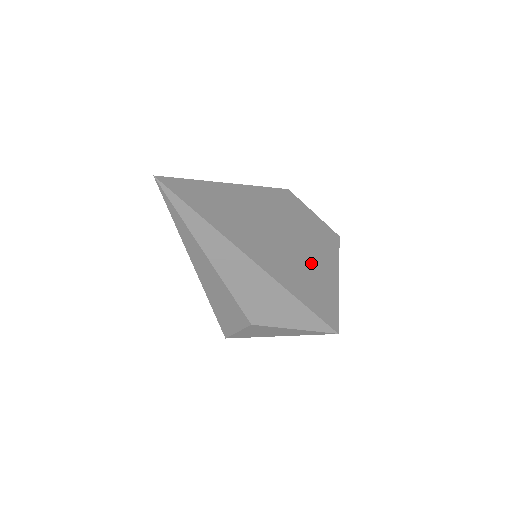
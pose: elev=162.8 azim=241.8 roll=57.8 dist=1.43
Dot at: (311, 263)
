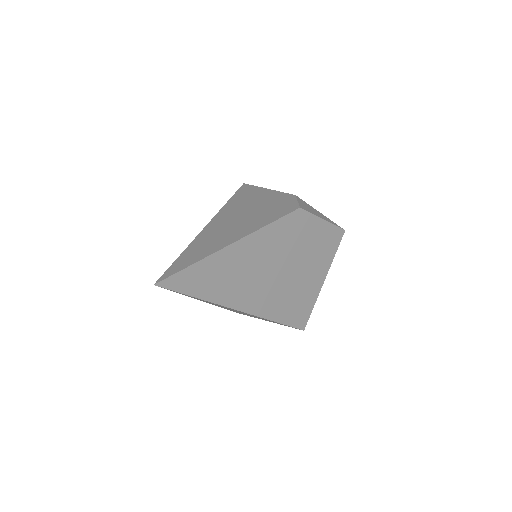
Dot at: (299, 280)
